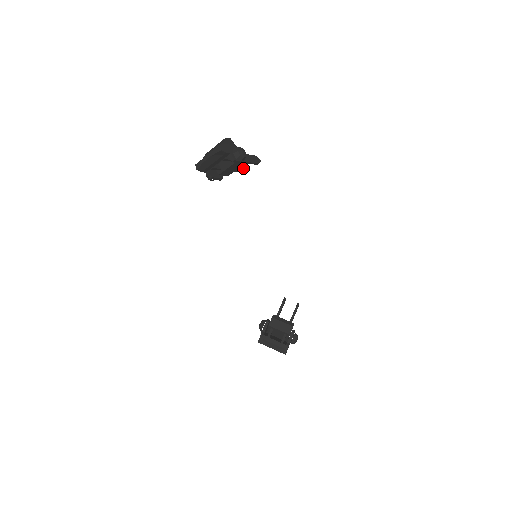
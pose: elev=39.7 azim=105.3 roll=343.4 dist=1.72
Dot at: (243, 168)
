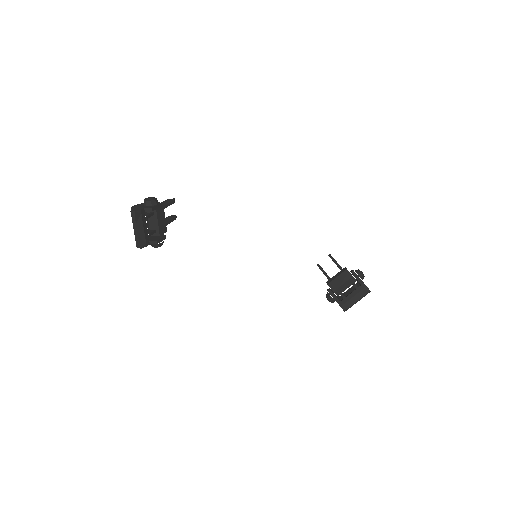
Dot at: (171, 218)
